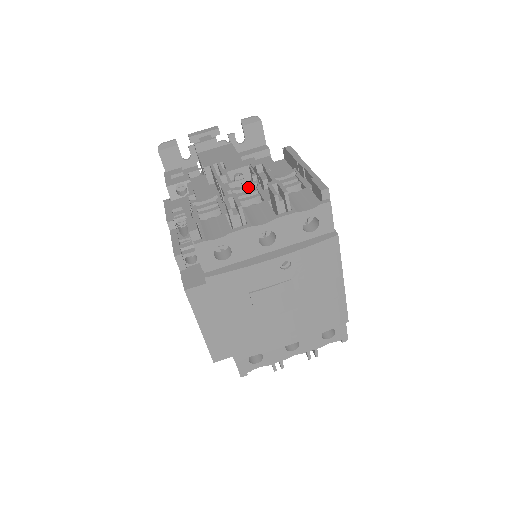
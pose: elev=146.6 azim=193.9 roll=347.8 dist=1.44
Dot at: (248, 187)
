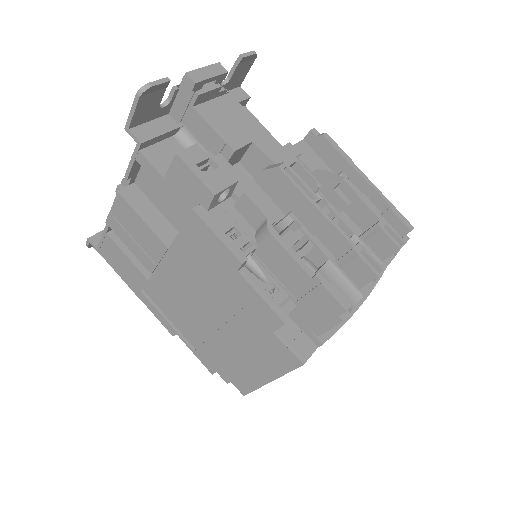
Dot at: occluded
